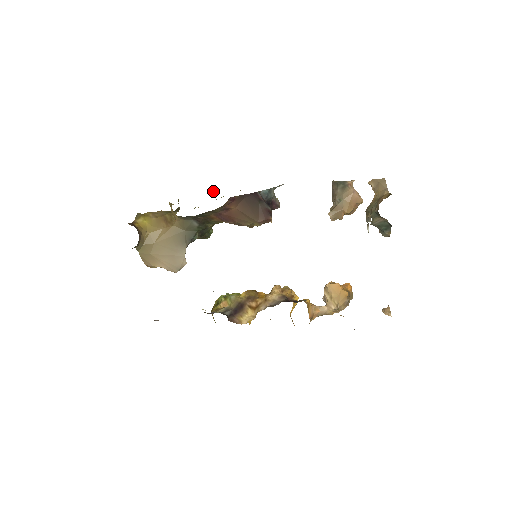
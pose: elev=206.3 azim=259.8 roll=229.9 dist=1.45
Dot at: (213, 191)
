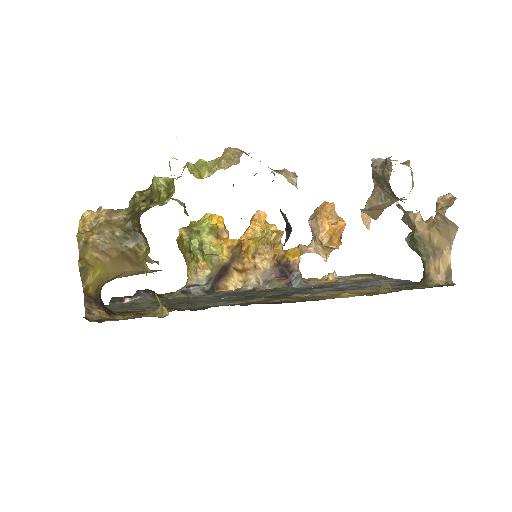
Dot at: occluded
